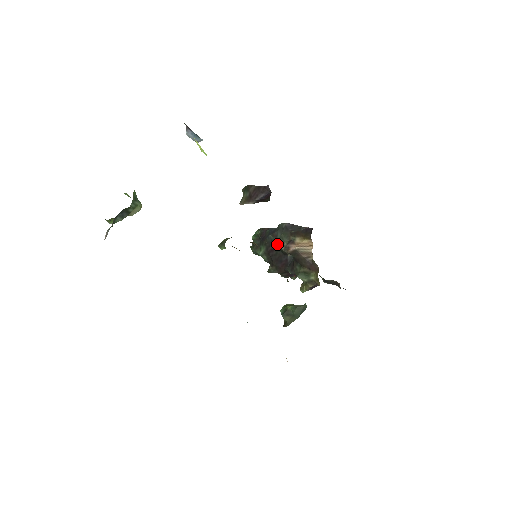
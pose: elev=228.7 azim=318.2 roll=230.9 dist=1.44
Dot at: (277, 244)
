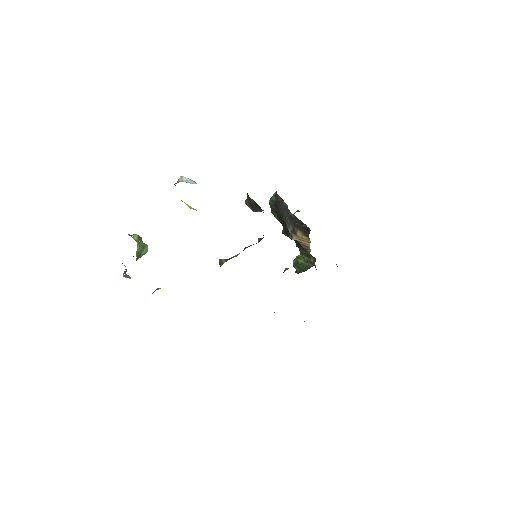
Dot at: occluded
